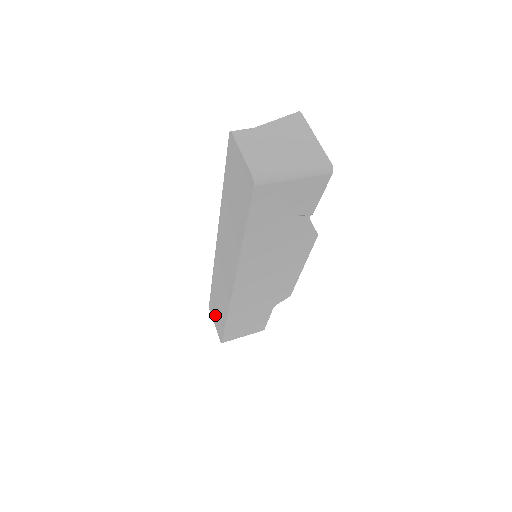
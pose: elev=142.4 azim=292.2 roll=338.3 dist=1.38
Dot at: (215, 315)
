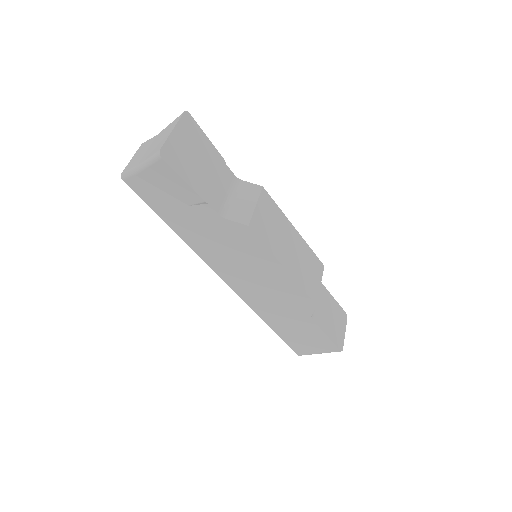
Dot at: occluded
